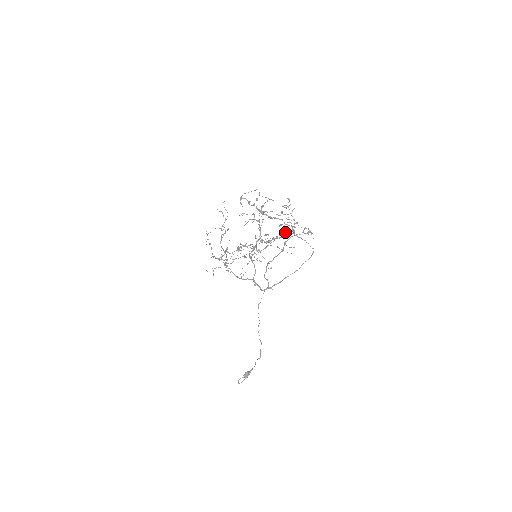
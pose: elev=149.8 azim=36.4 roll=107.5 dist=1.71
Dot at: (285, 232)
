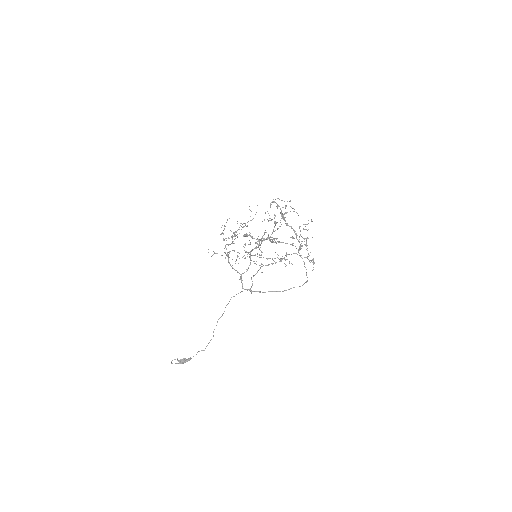
Dot at: (292, 243)
